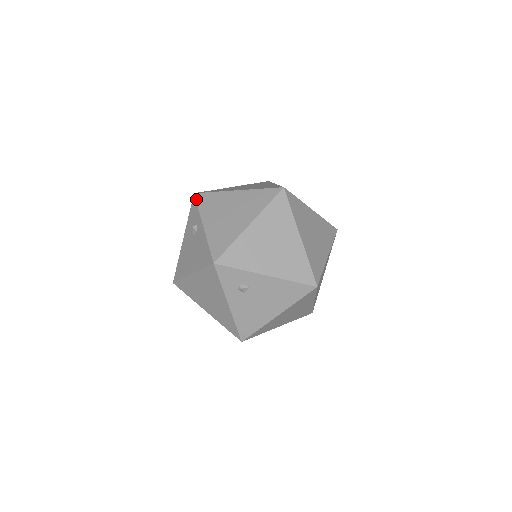
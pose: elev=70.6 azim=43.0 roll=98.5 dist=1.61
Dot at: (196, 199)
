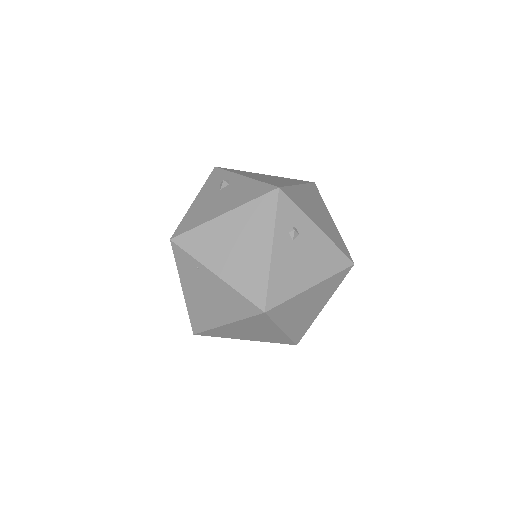
Dot at: (221, 168)
